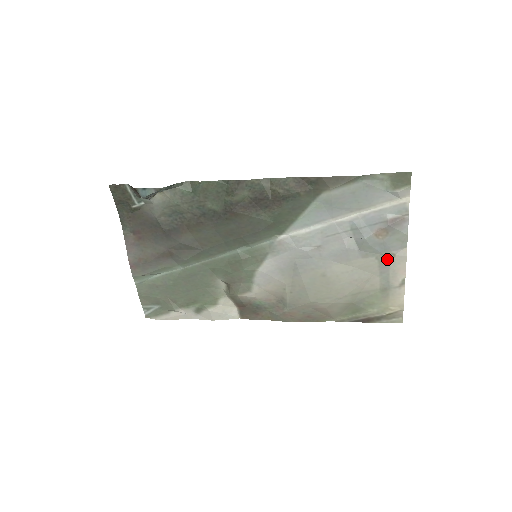
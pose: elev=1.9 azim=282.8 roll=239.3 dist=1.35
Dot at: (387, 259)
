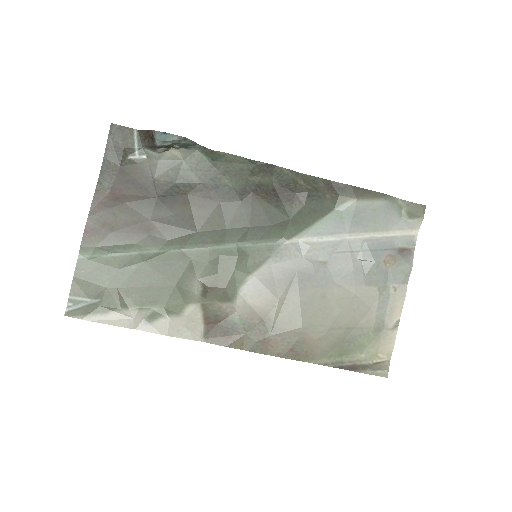
Dot at: (388, 292)
